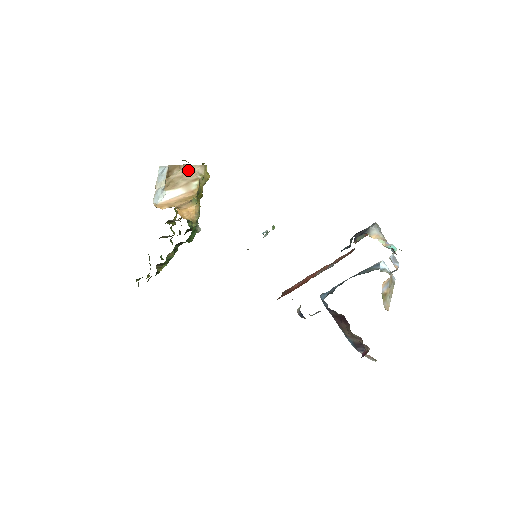
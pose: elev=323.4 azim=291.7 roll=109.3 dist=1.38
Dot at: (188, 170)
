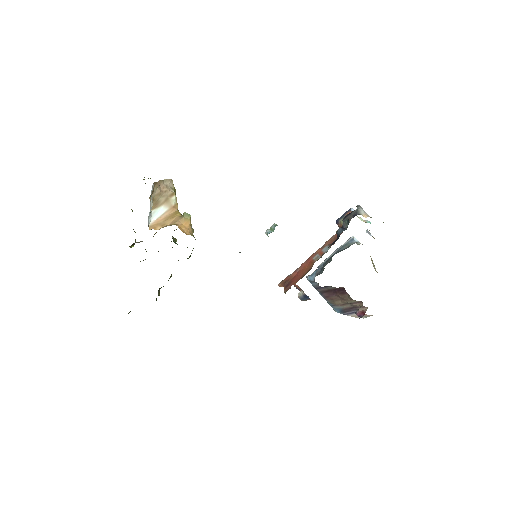
Dot at: (162, 186)
